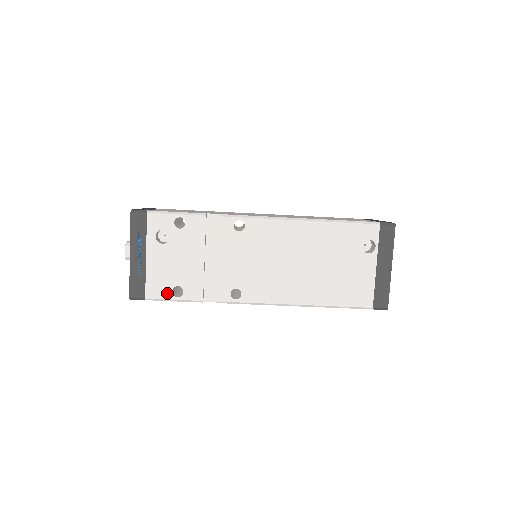
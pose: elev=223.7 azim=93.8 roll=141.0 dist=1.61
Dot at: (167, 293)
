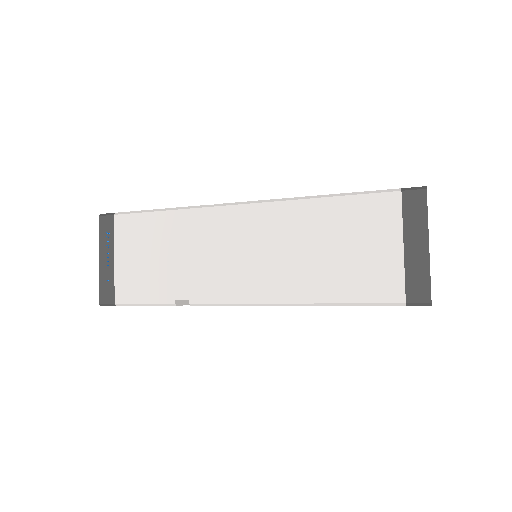
Dot at: occluded
